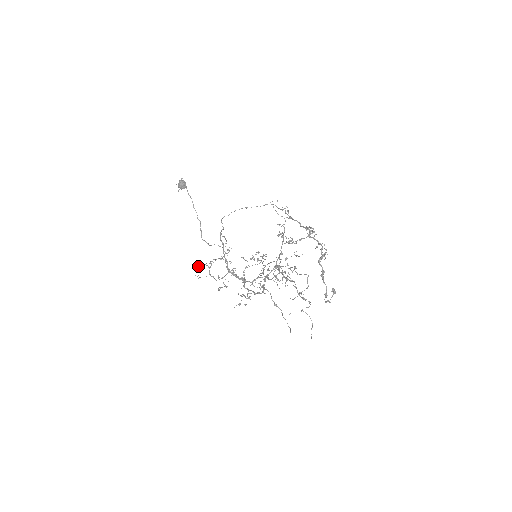
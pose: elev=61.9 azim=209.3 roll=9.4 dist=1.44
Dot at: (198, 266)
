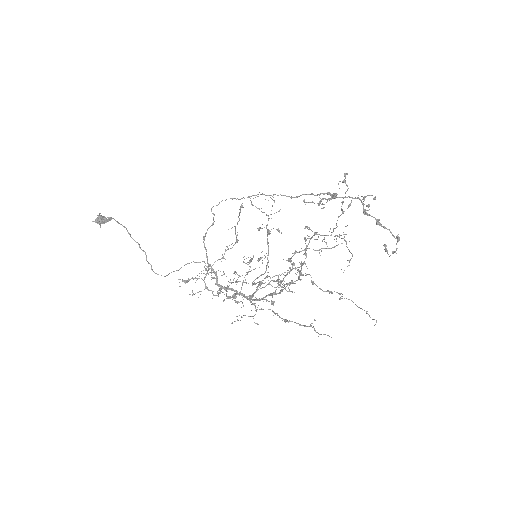
Dot at: (184, 282)
